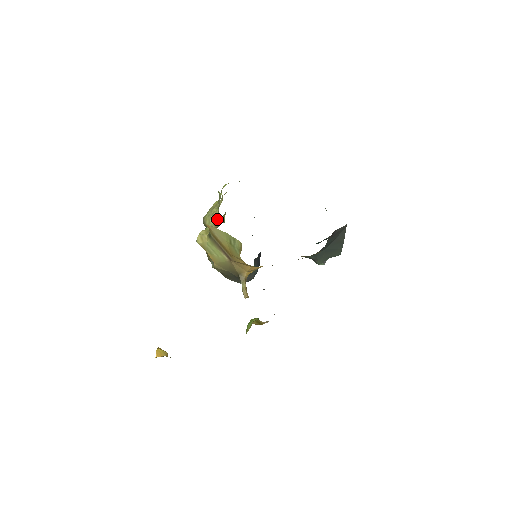
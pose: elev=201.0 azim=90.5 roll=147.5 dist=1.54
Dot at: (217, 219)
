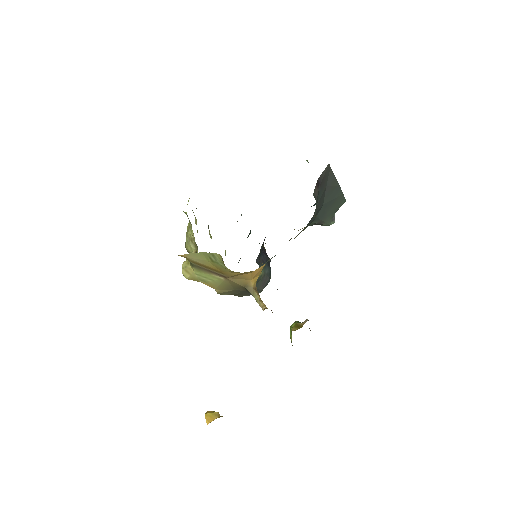
Dot at: (194, 241)
